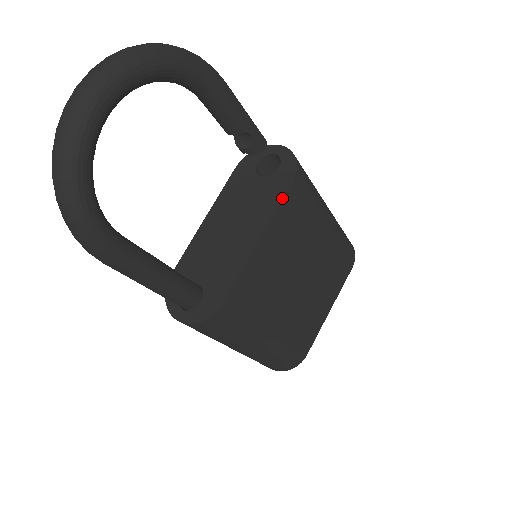
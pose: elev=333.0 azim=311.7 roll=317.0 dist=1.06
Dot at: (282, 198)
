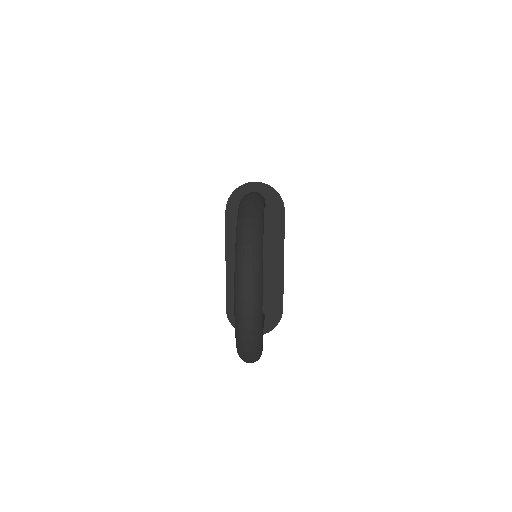
Dot at: (284, 226)
